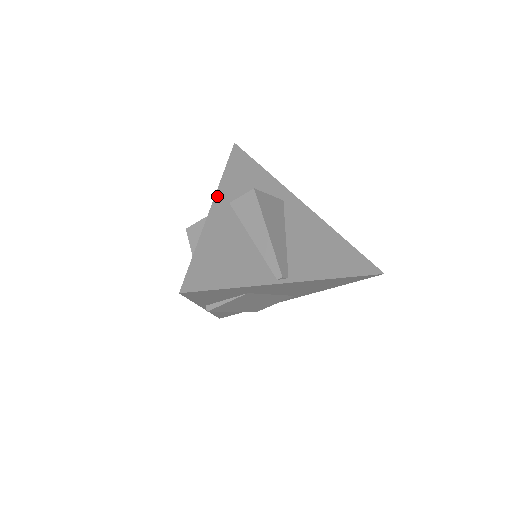
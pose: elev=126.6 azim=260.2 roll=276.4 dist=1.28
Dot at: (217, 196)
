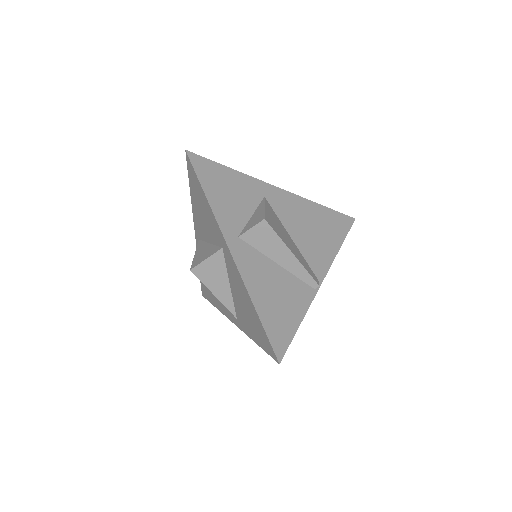
Dot at: (226, 237)
